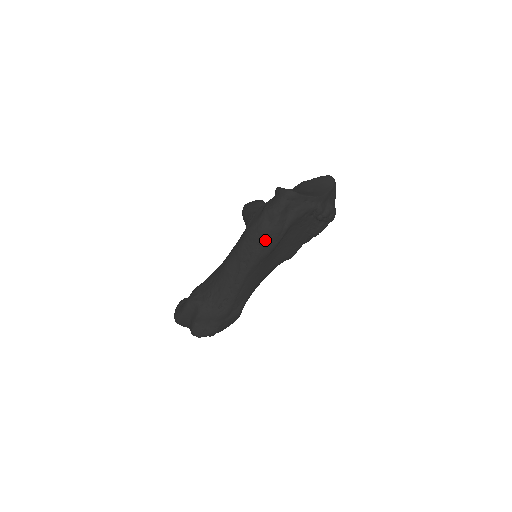
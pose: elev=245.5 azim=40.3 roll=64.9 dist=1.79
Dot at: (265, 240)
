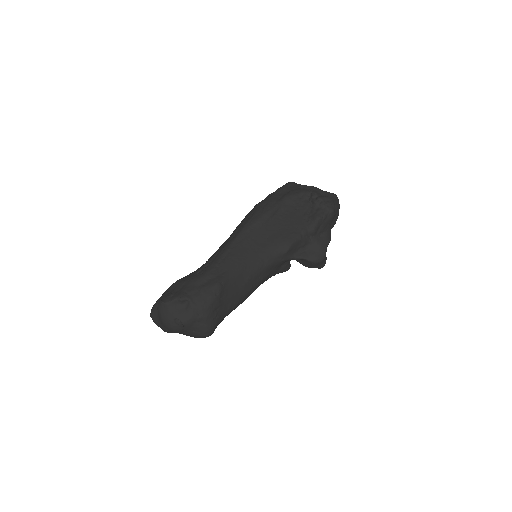
Dot at: (259, 208)
